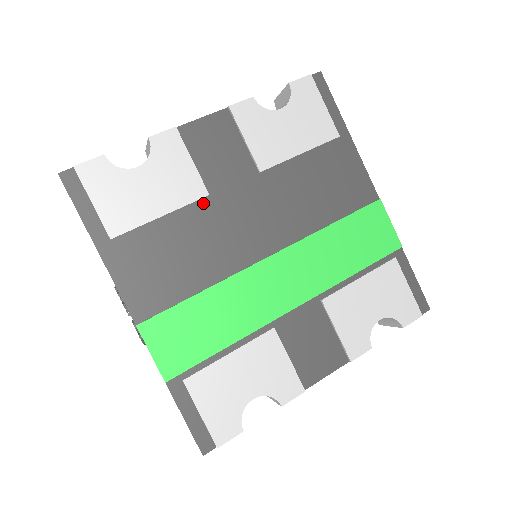
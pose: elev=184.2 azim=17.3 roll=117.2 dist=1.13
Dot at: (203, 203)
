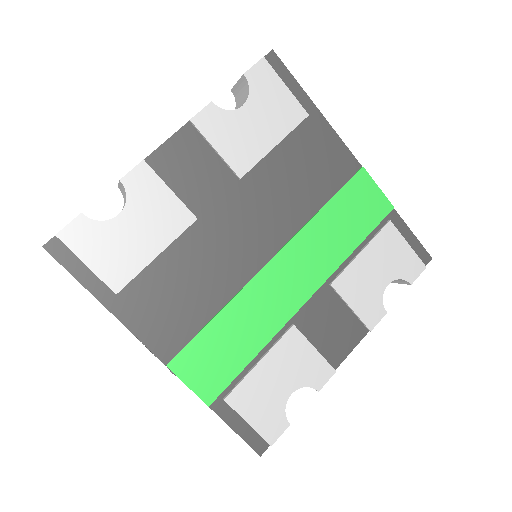
Dot at: (193, 228)
